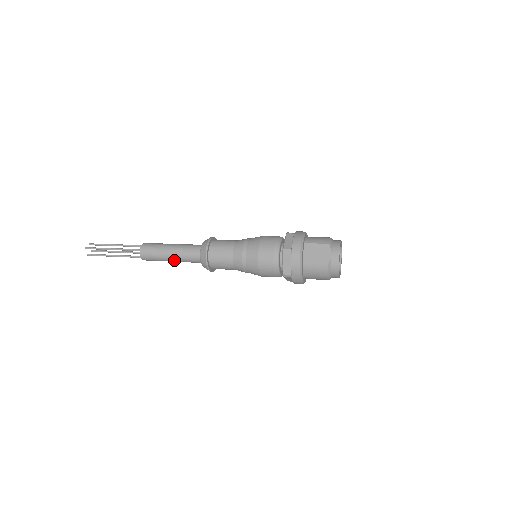
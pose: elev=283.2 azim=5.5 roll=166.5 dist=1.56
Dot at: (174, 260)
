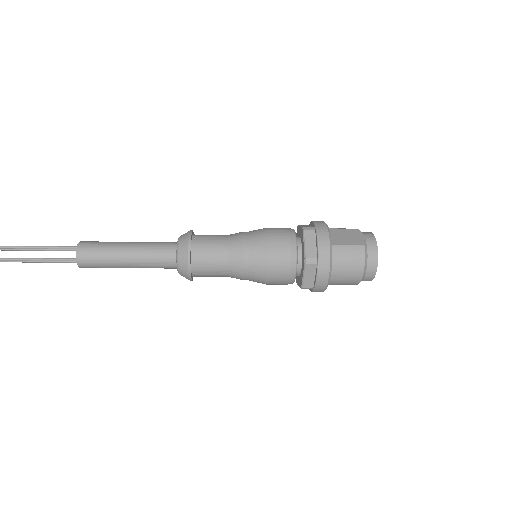
Dot at: (131, 259)
